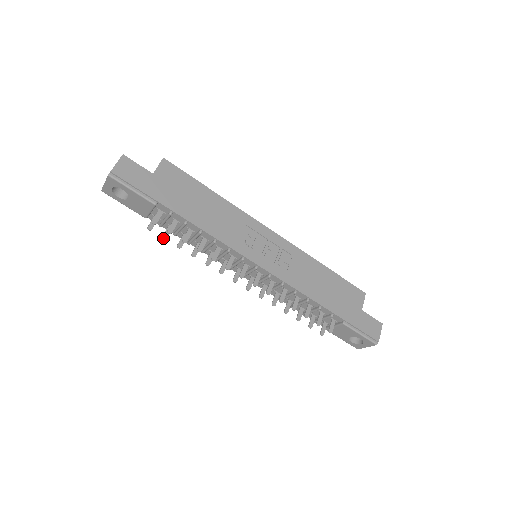
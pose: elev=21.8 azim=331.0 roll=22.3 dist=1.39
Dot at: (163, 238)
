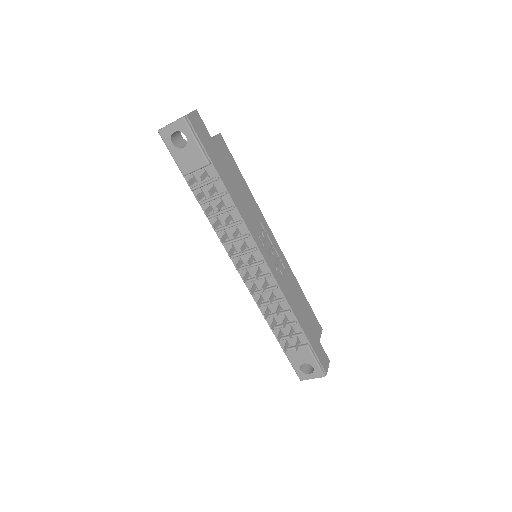
Dot at: (197, 198)
